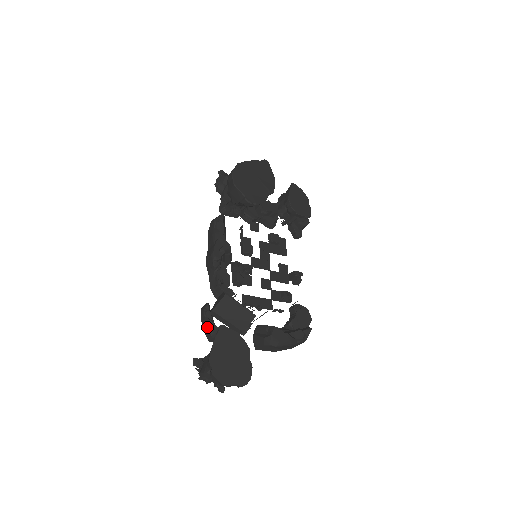
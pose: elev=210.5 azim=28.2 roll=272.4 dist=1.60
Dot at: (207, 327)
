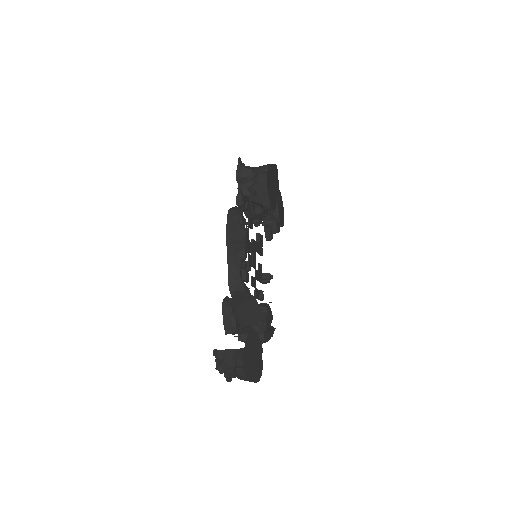
Dot at: (232, 323)
